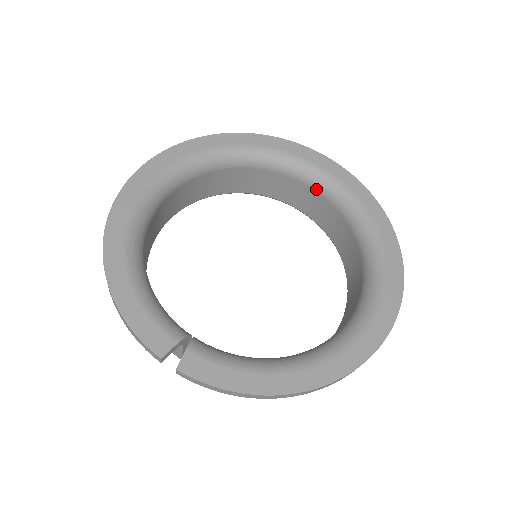
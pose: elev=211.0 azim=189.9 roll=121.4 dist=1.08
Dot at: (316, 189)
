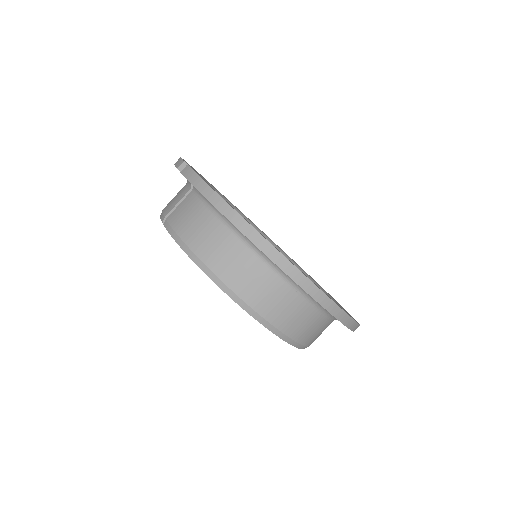
Dot at: occluded
